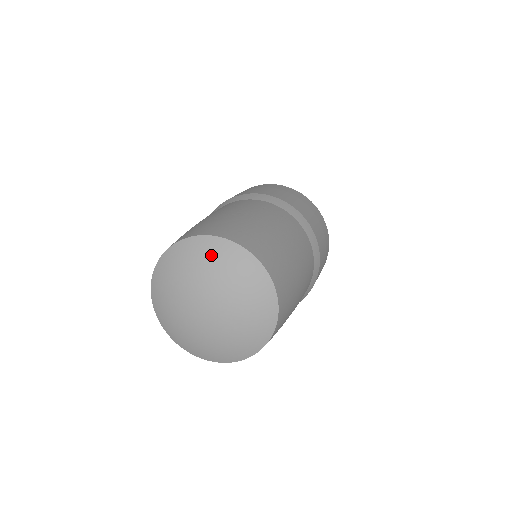
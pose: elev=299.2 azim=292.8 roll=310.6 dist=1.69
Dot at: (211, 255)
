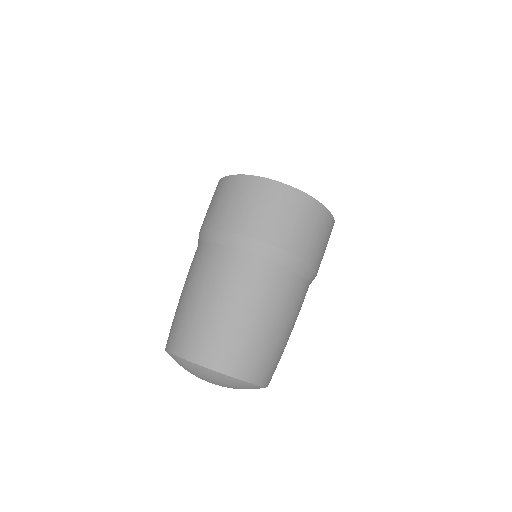
Dot at: (201, 373)
